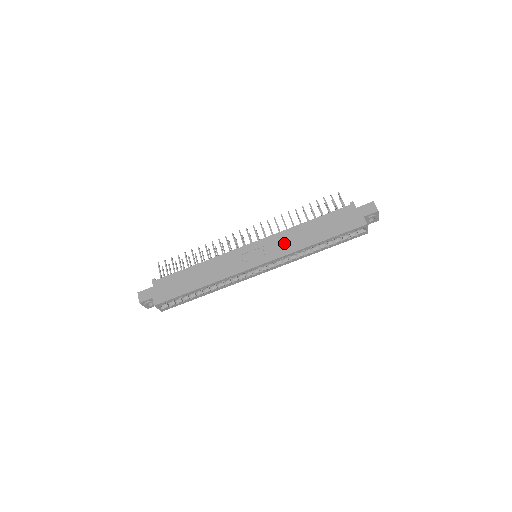
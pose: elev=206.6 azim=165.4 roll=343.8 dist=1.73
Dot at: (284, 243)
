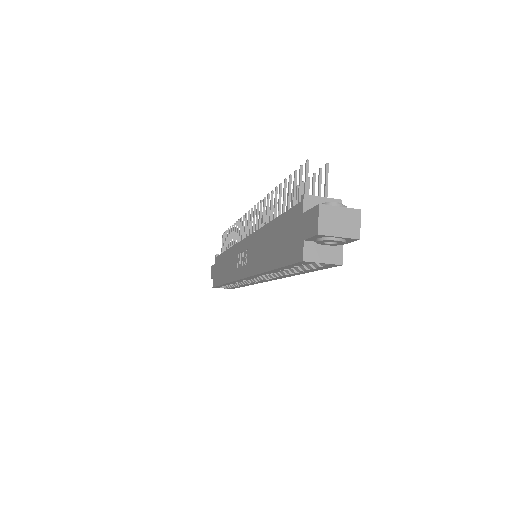
Dot at: (254, 253)
